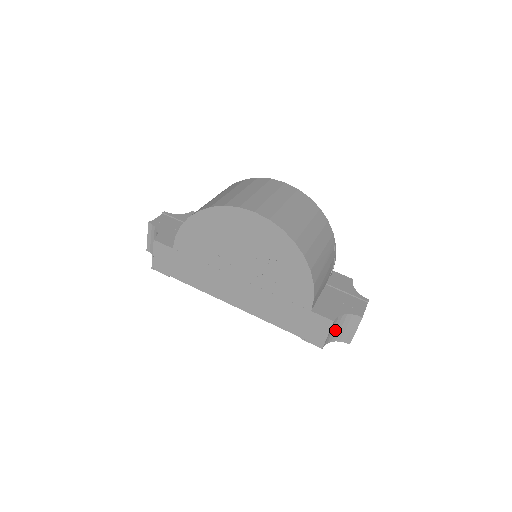
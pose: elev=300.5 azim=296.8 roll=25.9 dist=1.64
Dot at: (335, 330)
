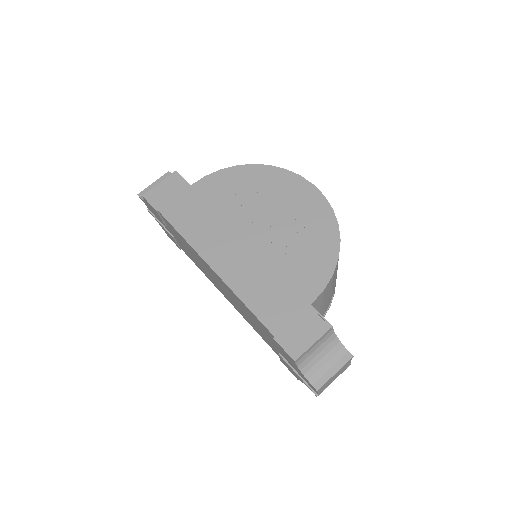
Dot at: (316, 354)
